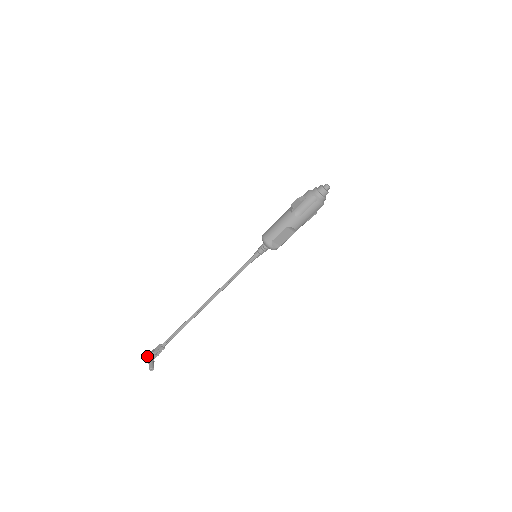
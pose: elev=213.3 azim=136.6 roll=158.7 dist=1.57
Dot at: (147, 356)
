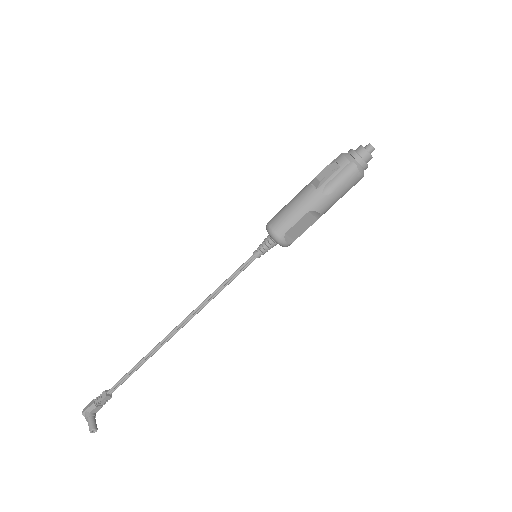
Dot at: (84, 410)
